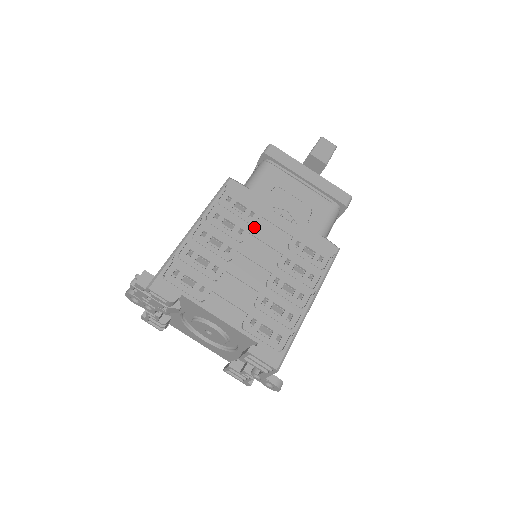
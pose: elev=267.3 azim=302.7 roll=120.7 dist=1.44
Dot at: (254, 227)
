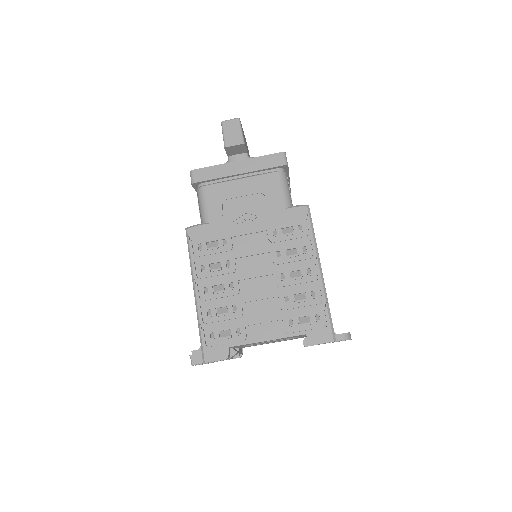
Dot at: (234, 250)
